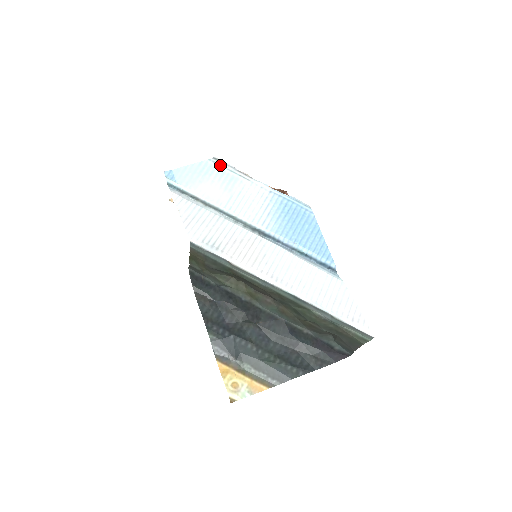
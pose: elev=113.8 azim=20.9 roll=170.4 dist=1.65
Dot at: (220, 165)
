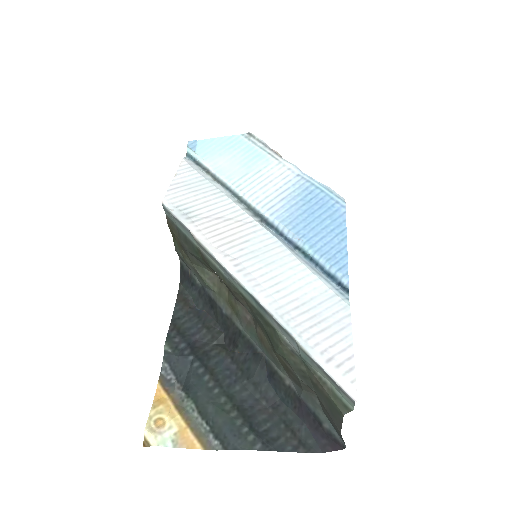
Dot at: (251, 141)
